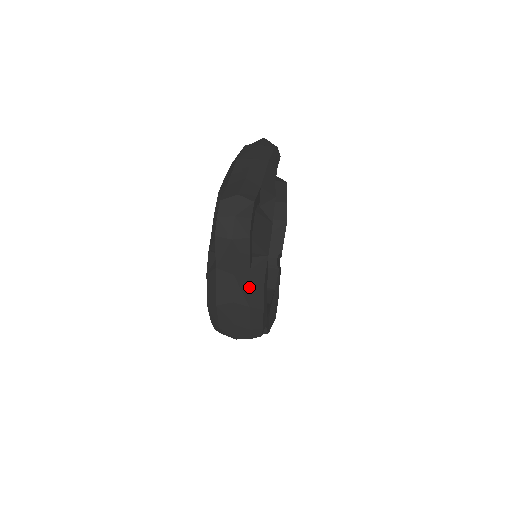
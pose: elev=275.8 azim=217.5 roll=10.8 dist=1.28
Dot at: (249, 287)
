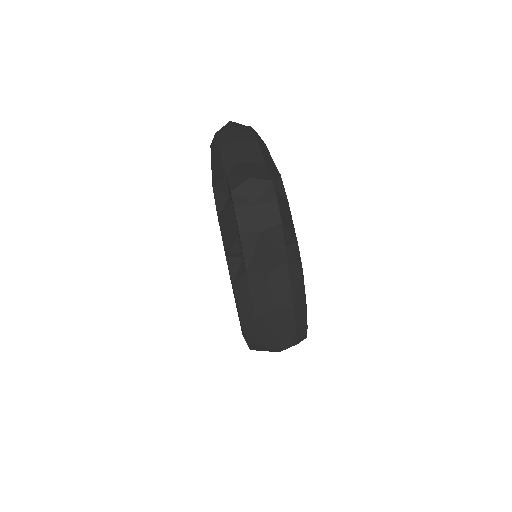
Dot at: (289, 283)
